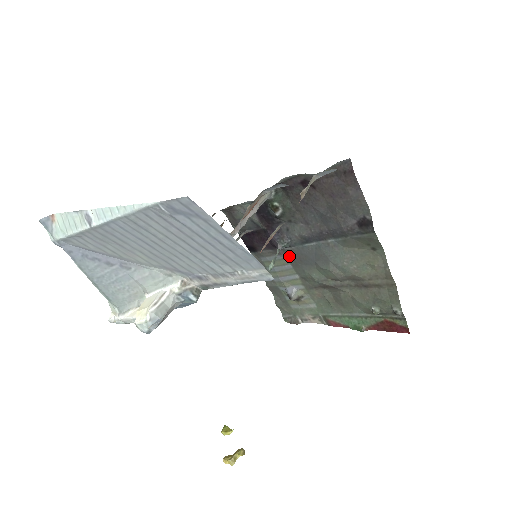
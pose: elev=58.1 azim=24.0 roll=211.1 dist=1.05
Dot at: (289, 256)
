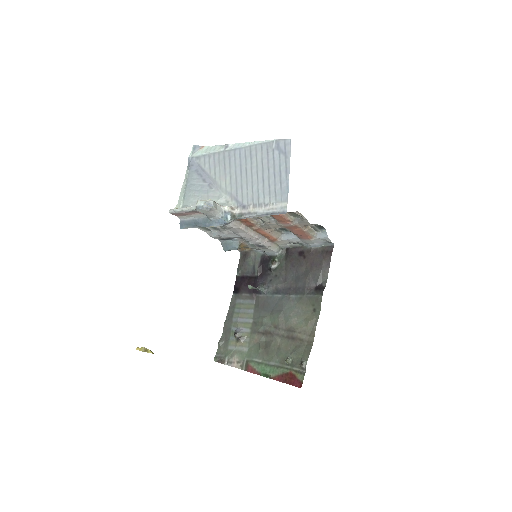
Dot at: (257, 302)
